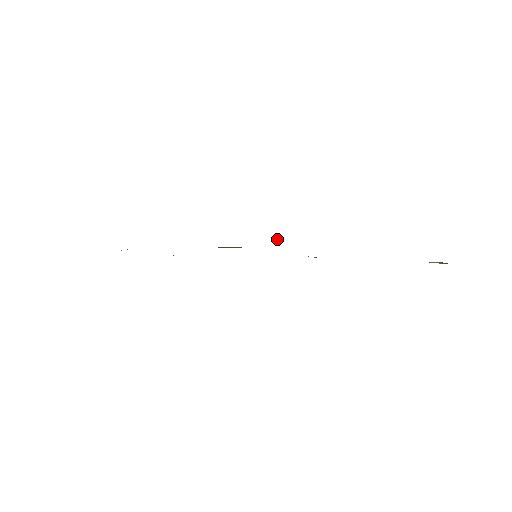
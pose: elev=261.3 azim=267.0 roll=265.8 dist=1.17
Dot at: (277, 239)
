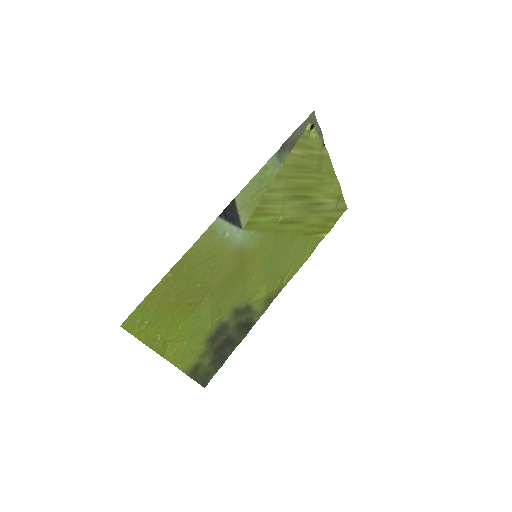
Dot at: (288, 275)
